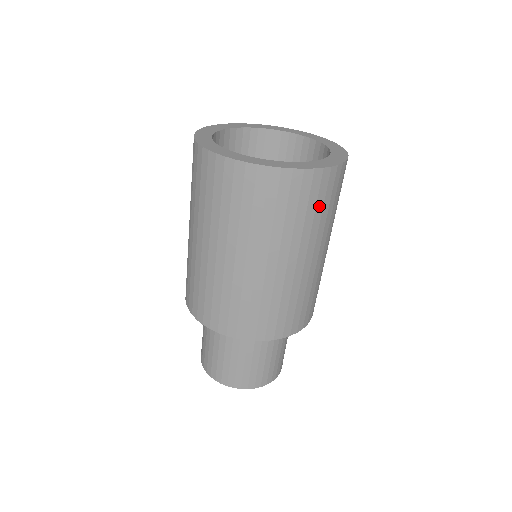
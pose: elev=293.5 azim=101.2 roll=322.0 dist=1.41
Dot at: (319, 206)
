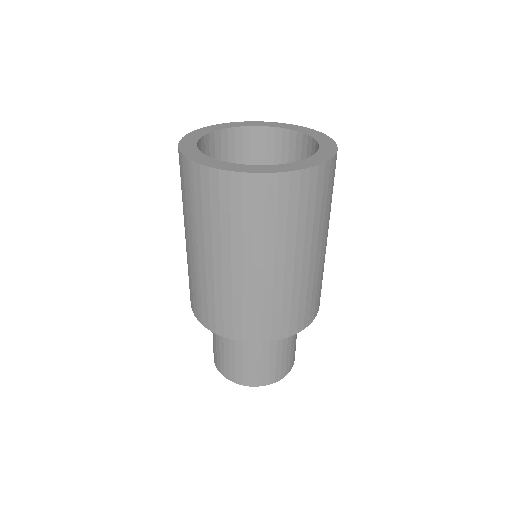
Dot at: occluded
